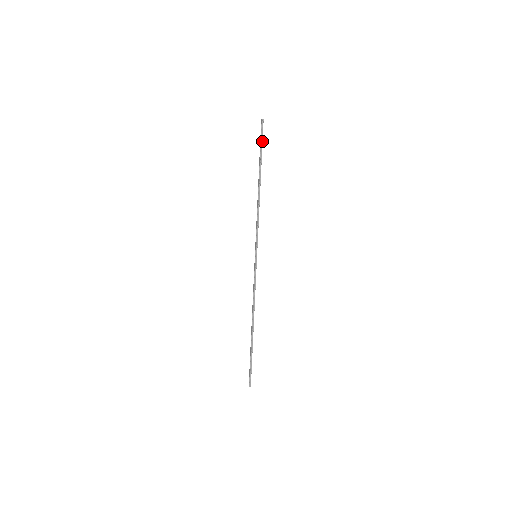
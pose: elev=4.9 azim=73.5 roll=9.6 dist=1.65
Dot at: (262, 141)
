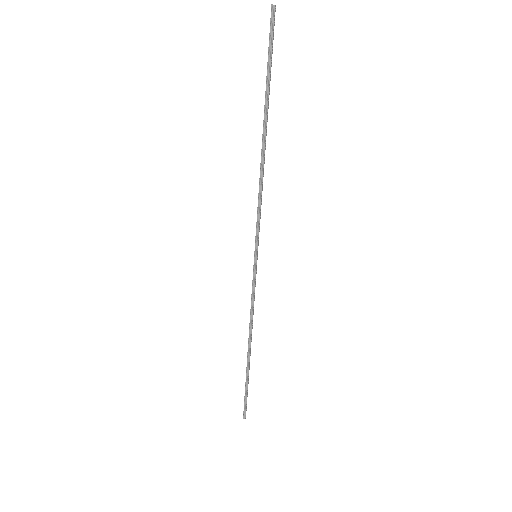
Dot at: (271, 53)
